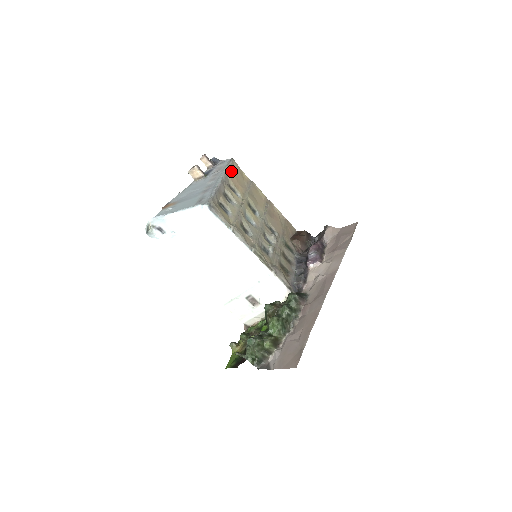
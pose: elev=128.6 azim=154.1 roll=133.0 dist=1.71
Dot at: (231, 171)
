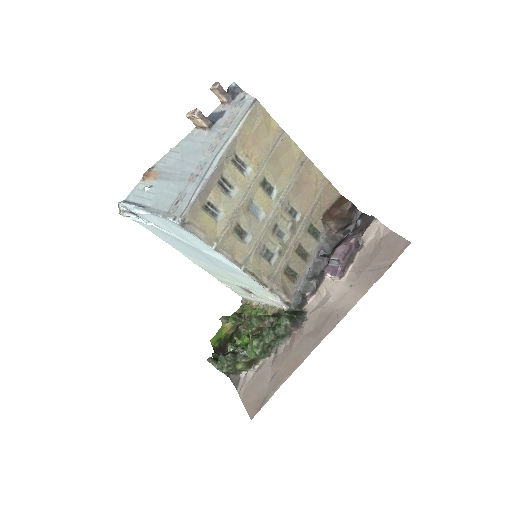
Dot at: (245, 130)
